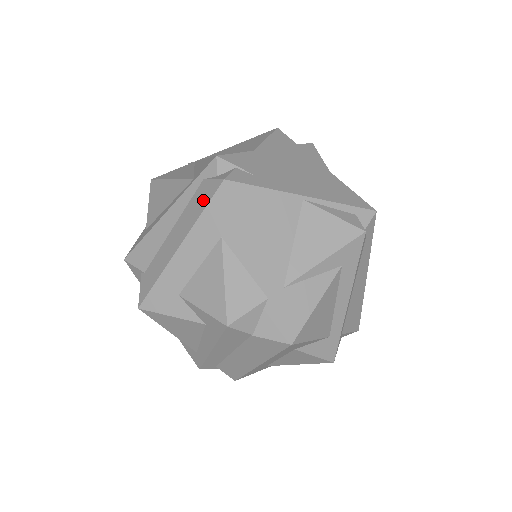
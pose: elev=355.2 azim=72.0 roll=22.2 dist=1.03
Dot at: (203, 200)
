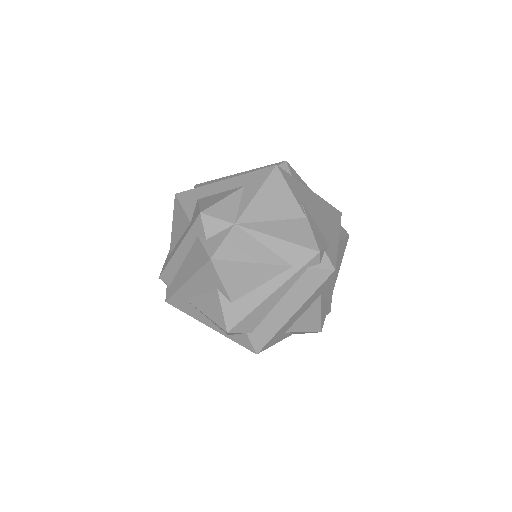
Dot at: (315, 283)
